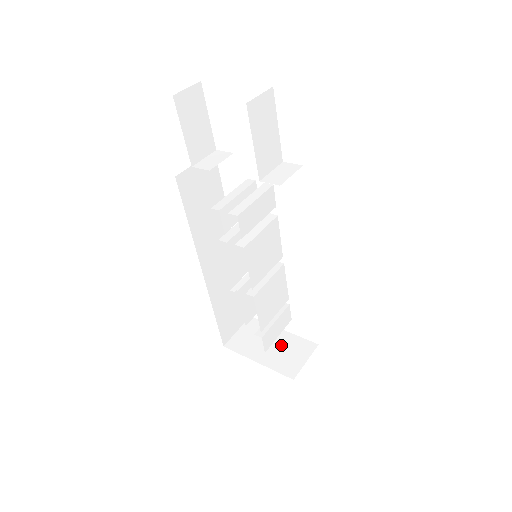
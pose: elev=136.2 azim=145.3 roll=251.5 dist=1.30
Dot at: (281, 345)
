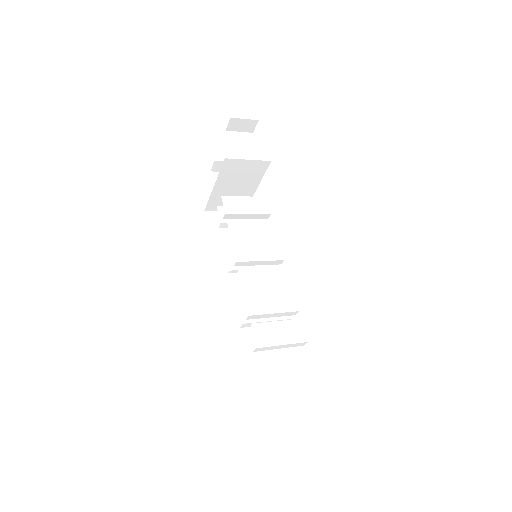
Dot at: occluded
